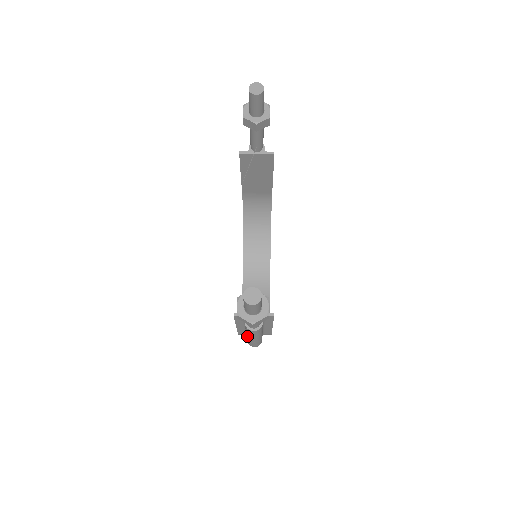
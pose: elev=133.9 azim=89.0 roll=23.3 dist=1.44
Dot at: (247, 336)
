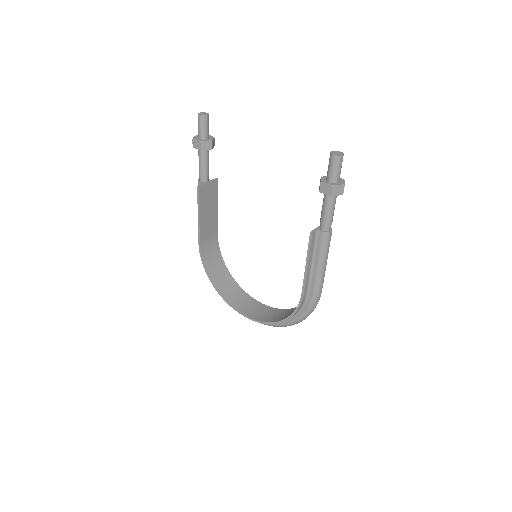
Dot at: (320, 267)
